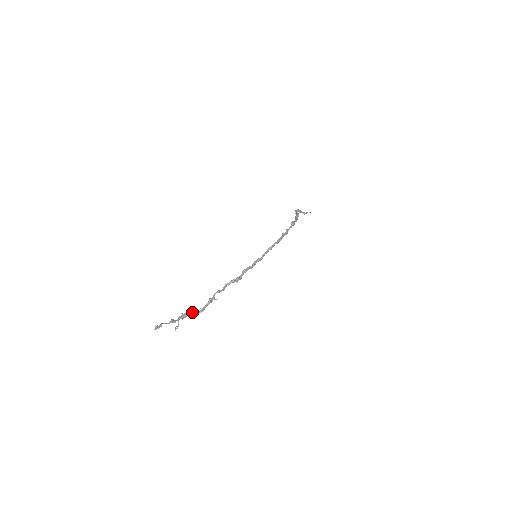
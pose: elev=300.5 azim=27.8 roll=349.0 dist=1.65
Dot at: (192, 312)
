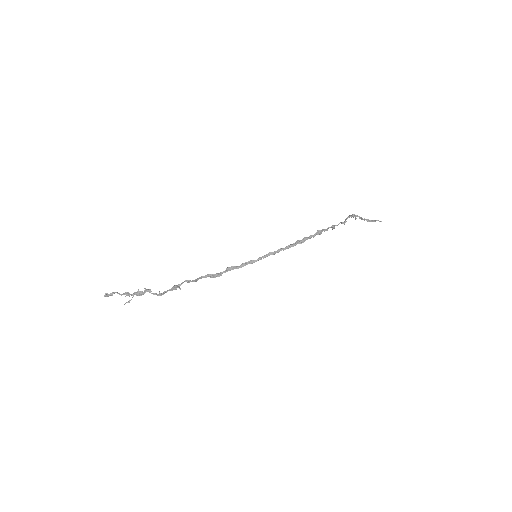
Dot at: (150, 292)
